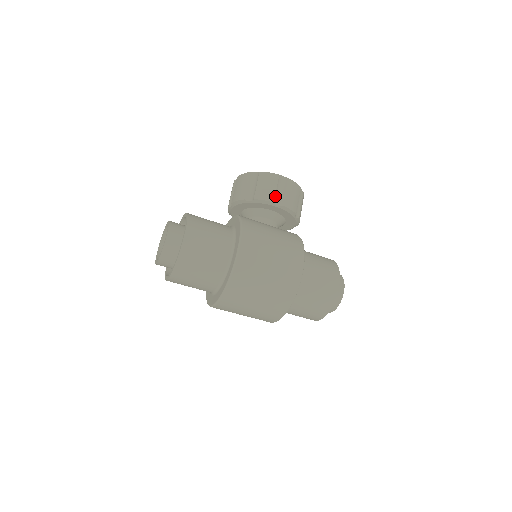
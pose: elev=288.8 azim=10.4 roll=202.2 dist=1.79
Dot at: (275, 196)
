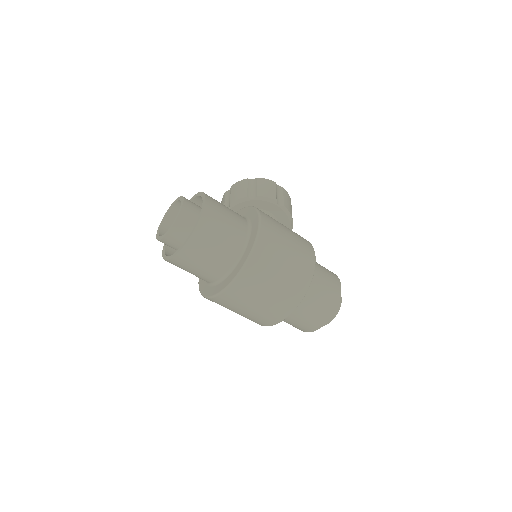
Dot at: (276, 196)
